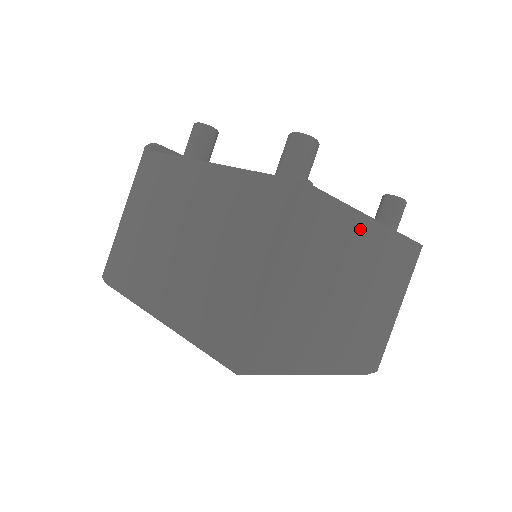
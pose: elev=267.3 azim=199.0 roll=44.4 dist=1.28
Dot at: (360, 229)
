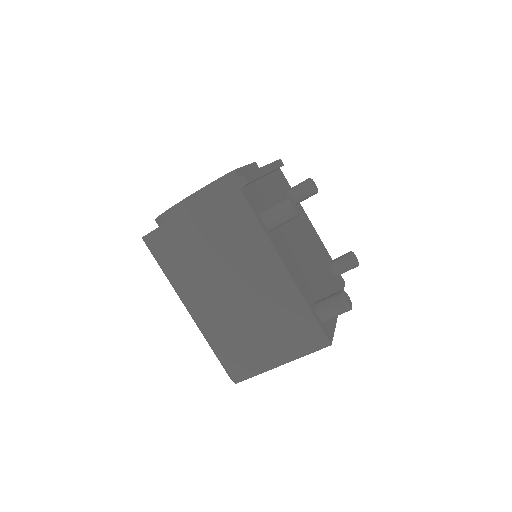
Dot at: occluded
